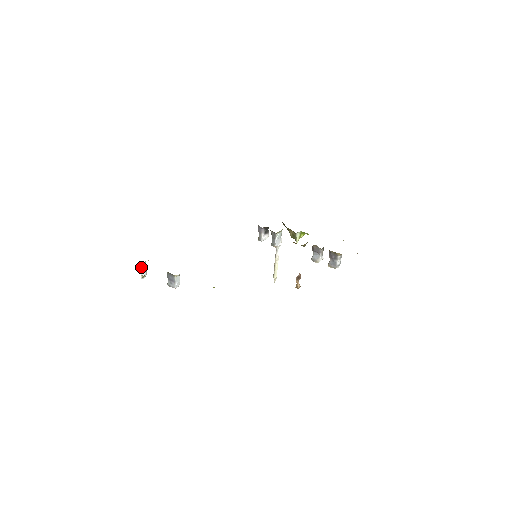
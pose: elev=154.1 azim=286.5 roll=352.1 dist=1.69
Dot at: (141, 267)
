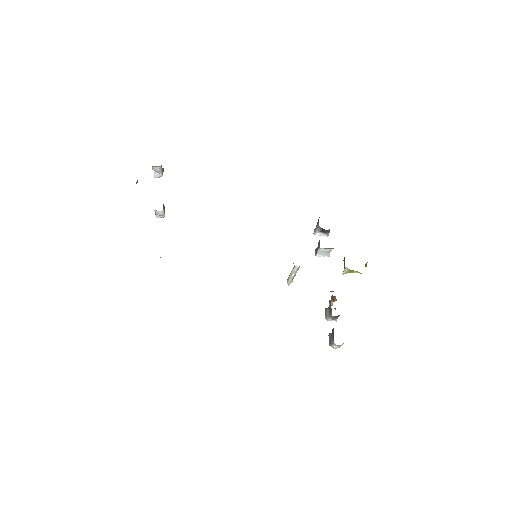
Dot at: (153, 168)
